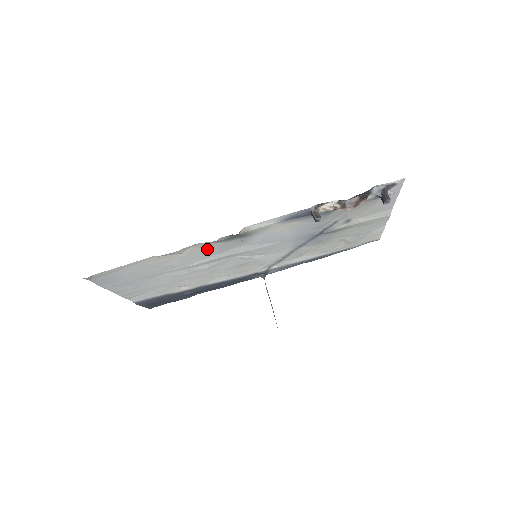
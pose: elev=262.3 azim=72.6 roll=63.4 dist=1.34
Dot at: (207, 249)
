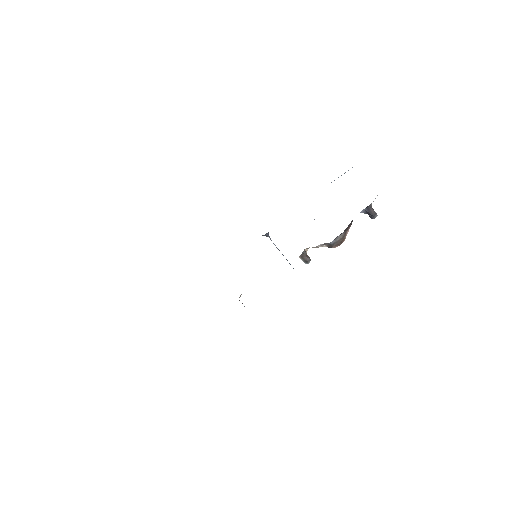
Dot at: occluded
